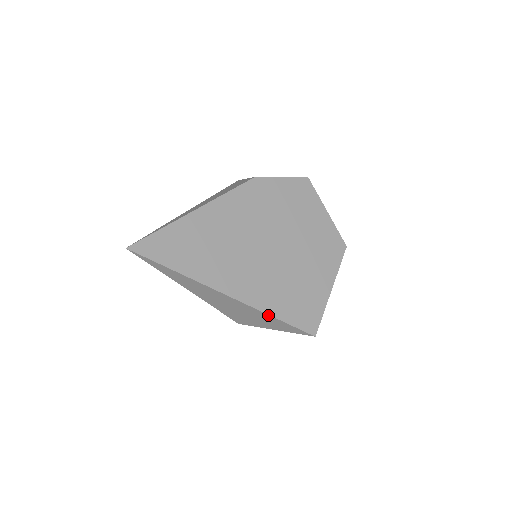
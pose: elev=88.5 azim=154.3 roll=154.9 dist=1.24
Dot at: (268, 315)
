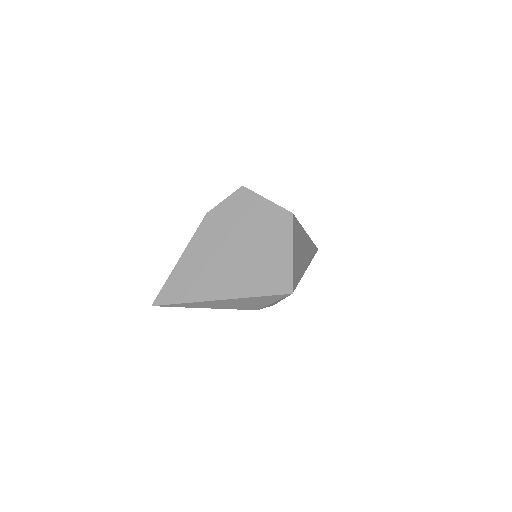
Dot at: (251, 298)
